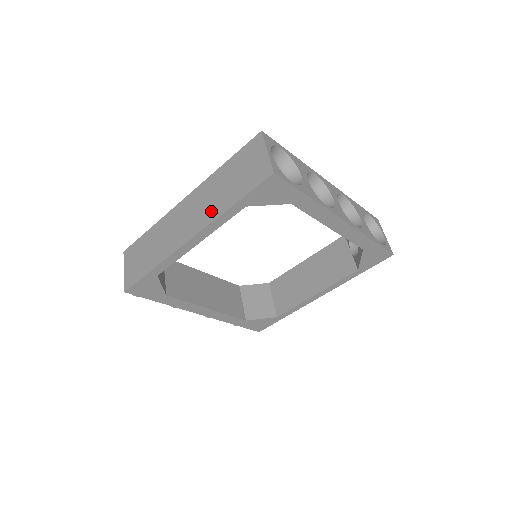
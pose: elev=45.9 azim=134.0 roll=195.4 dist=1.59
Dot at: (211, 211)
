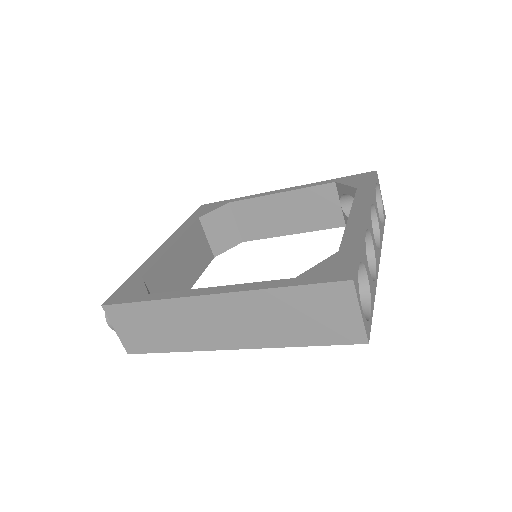
Dot at: (266, 336)
